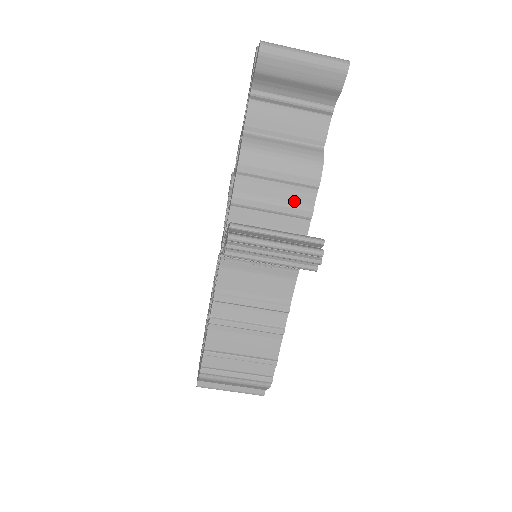
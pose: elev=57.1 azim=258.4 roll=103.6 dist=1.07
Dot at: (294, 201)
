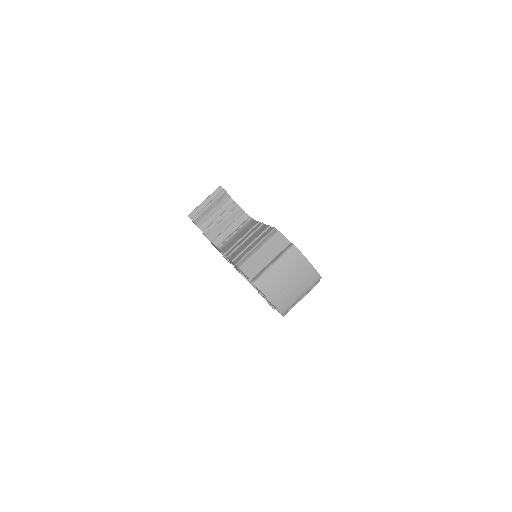
Dot at: occluded
